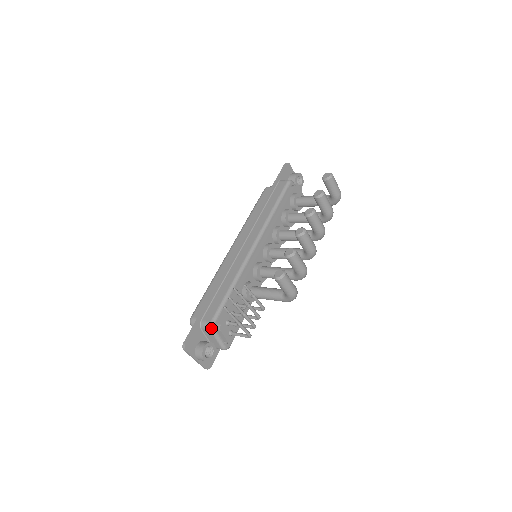
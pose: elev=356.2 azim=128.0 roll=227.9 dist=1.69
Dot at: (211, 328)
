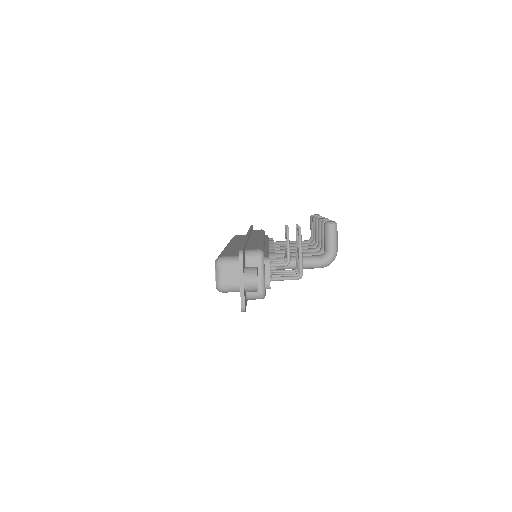
Dot at: (262, 254)
